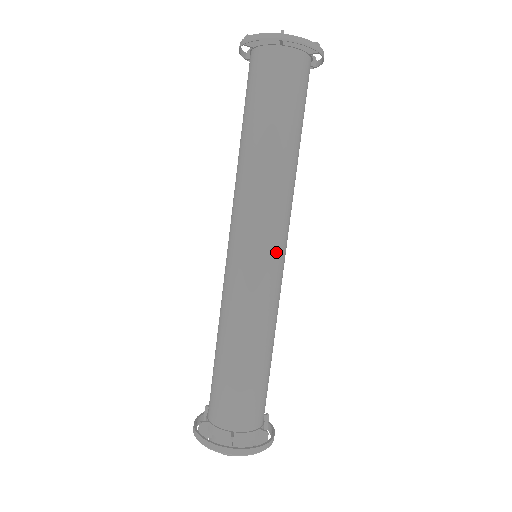
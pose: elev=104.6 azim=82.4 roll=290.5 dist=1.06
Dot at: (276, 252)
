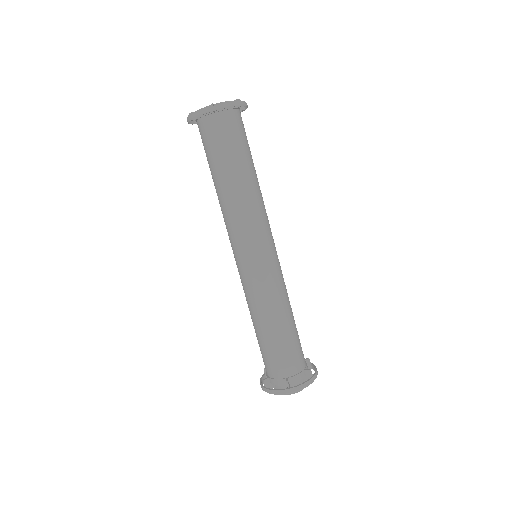
Dot at: (267, 249)
